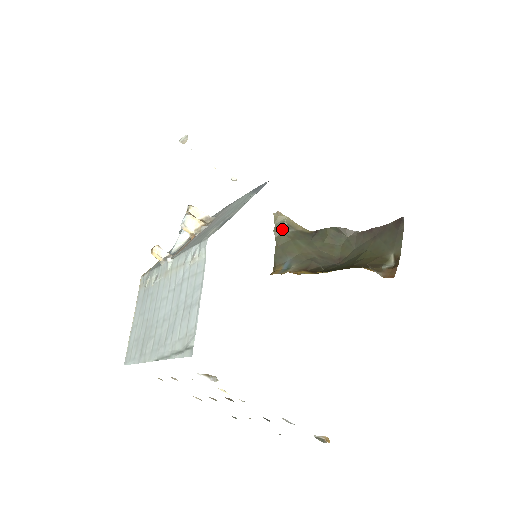
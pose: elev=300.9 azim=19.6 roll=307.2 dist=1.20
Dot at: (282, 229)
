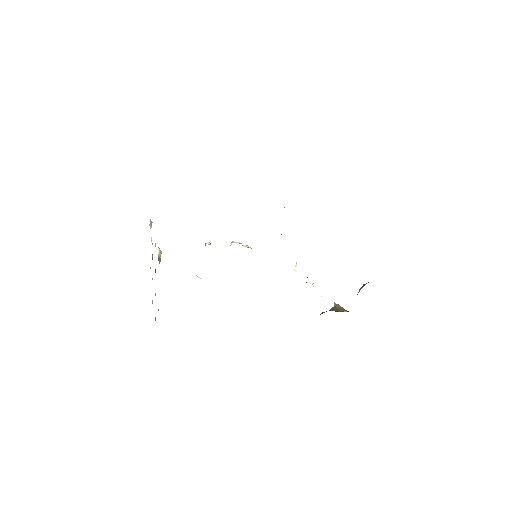
Dot at: occluded
